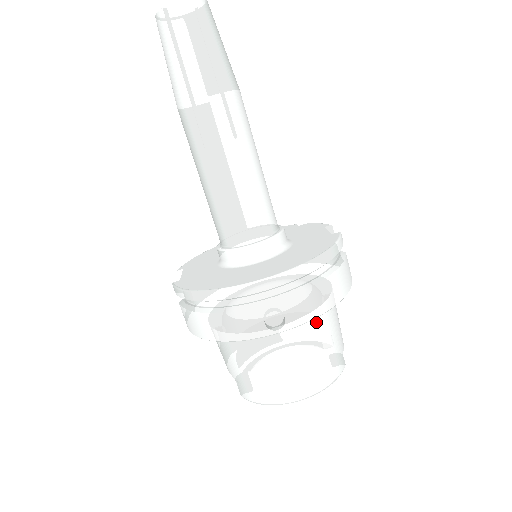
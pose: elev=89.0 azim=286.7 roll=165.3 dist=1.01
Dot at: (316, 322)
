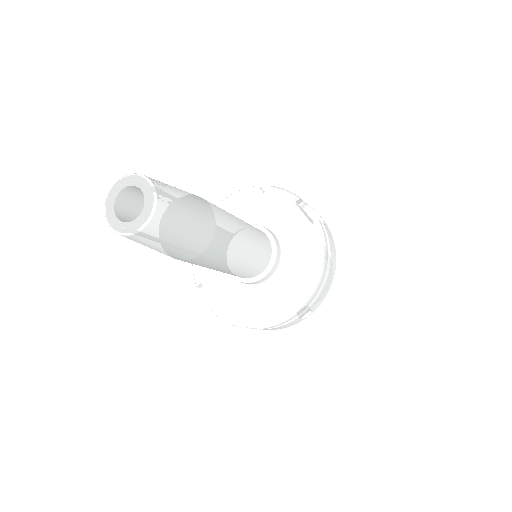
Dot at: occluded
